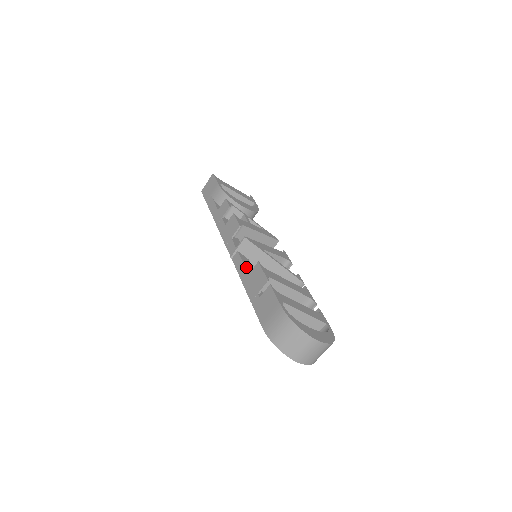
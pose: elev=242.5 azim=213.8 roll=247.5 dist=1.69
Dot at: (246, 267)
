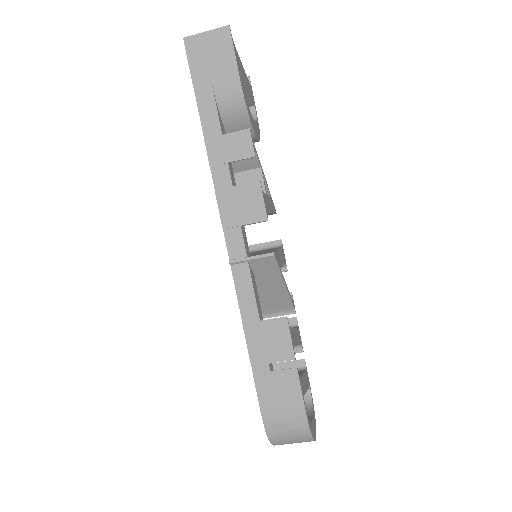
Dot at: (257, 302)
